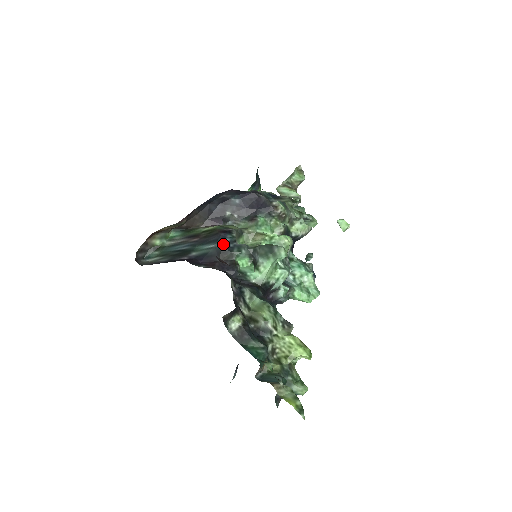
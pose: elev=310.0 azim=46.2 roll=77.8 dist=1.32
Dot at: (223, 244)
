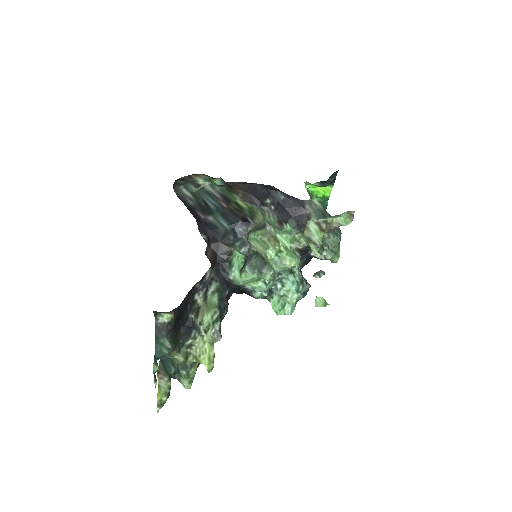
Dot at: (233, 231)
